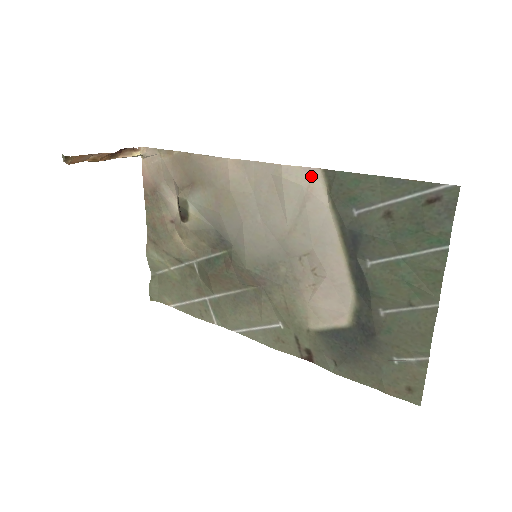
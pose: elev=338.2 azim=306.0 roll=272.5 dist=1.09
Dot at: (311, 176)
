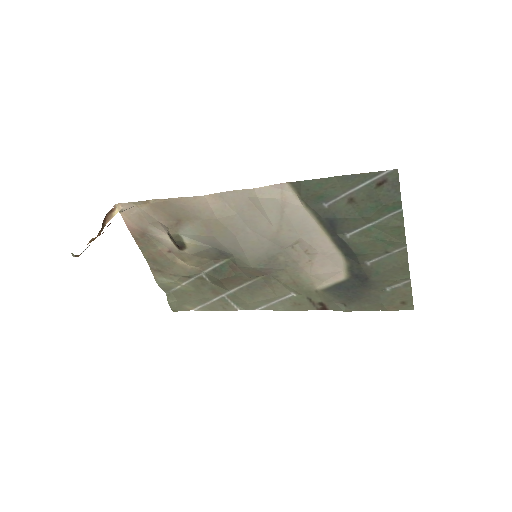
Dot at: (281, 190)
